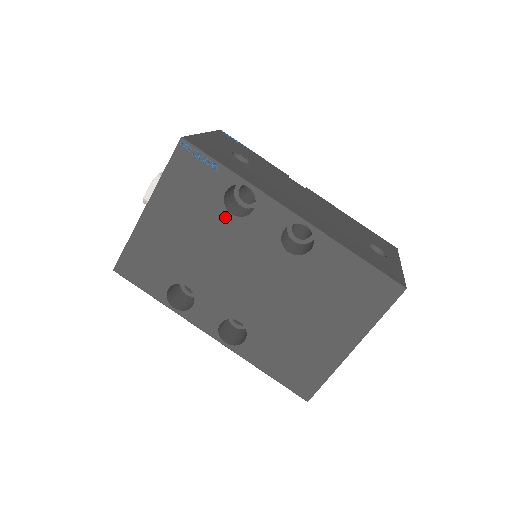
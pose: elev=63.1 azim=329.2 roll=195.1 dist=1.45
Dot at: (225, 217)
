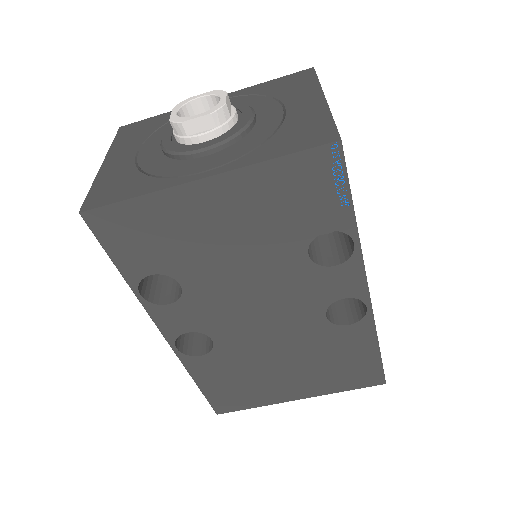
Dot at: (298, 253)
